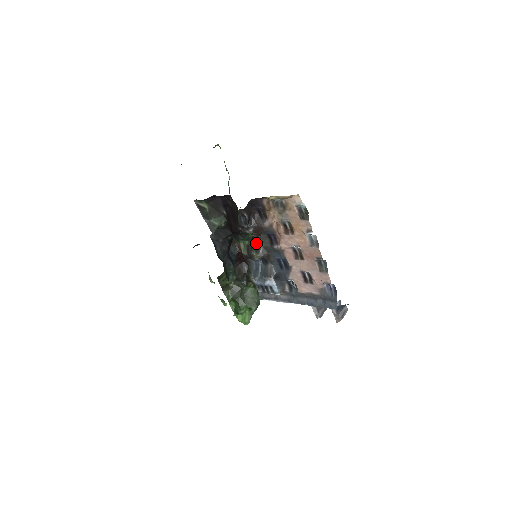
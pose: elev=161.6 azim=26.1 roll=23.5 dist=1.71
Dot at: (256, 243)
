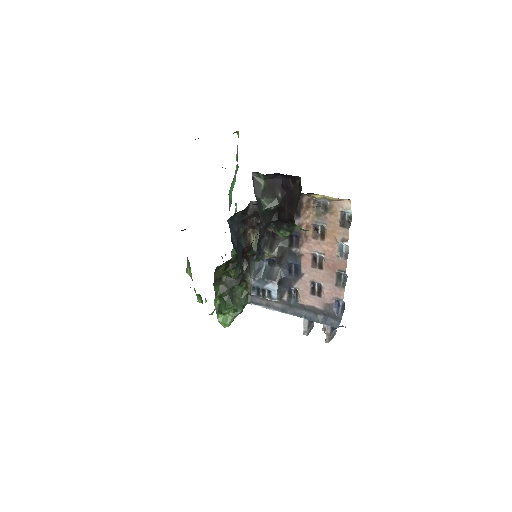
Dot at: (272, 241)
